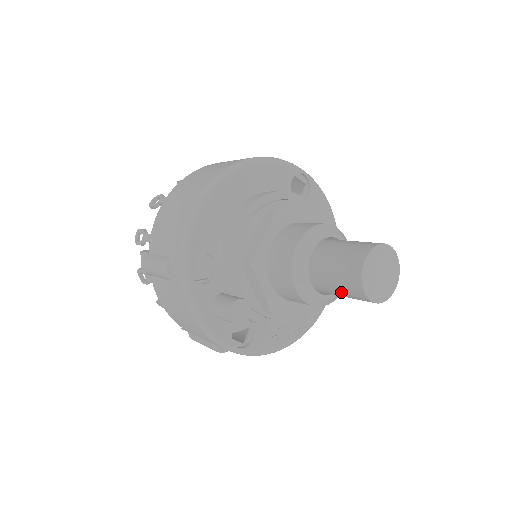
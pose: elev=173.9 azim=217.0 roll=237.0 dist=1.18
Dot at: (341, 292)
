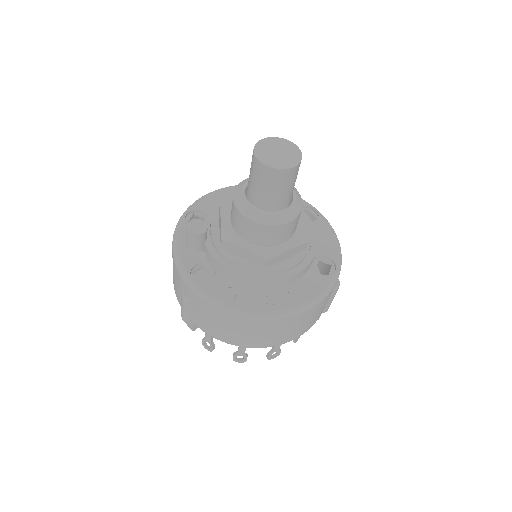
Dot at: (252, 177)
